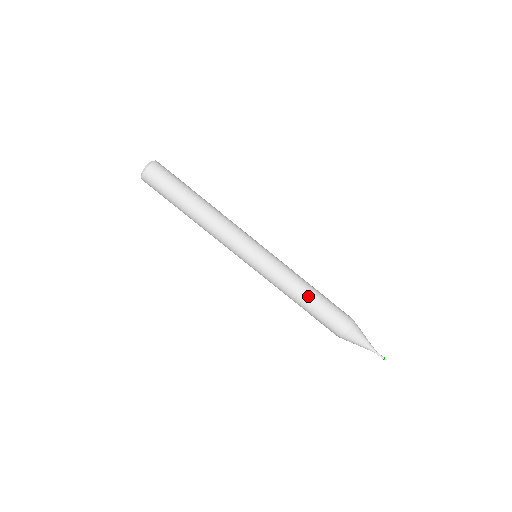
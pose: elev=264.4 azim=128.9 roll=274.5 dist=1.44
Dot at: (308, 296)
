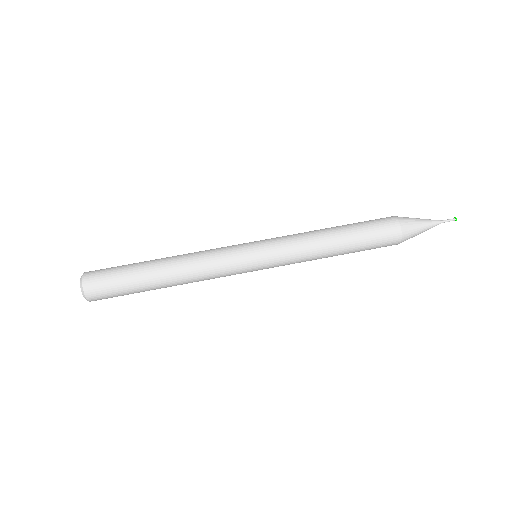
Dot at: (335, 234)
